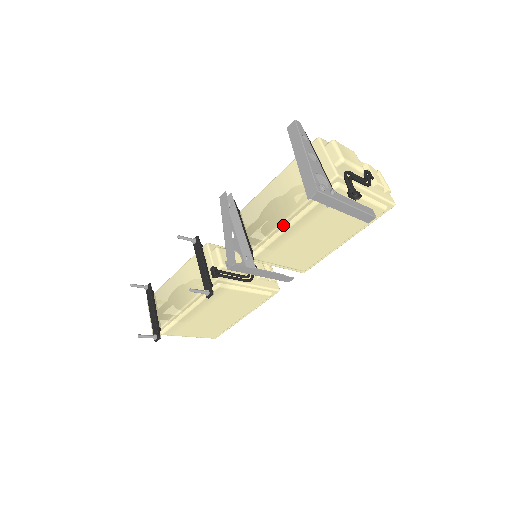
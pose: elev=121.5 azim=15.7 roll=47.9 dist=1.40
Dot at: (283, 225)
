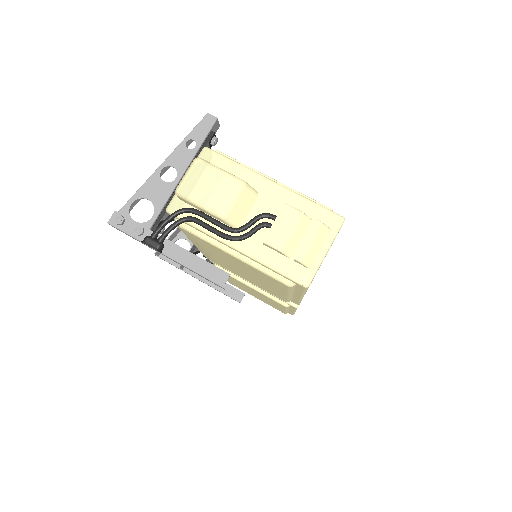
Dot at: occluded
